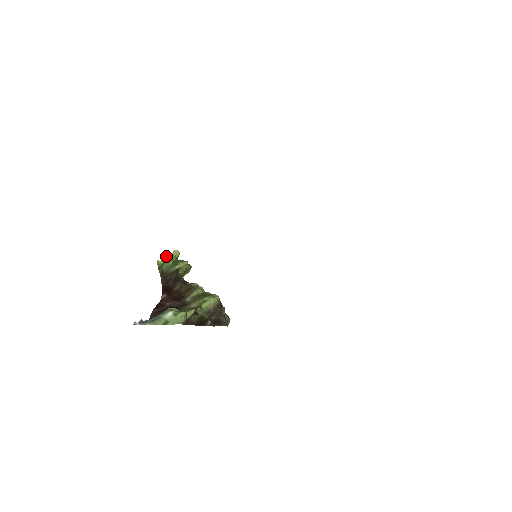
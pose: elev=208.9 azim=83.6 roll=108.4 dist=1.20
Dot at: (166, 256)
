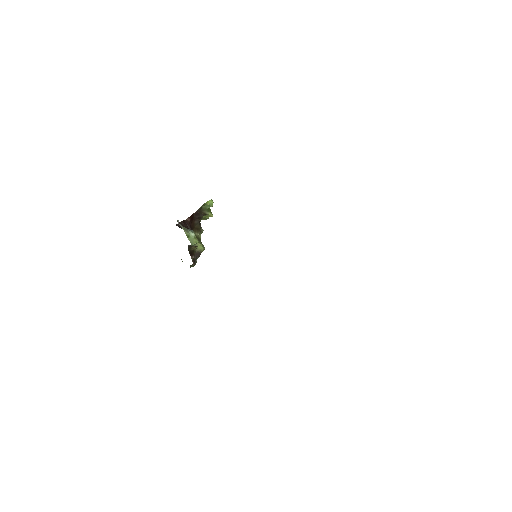
Dot at: (211, 202)
